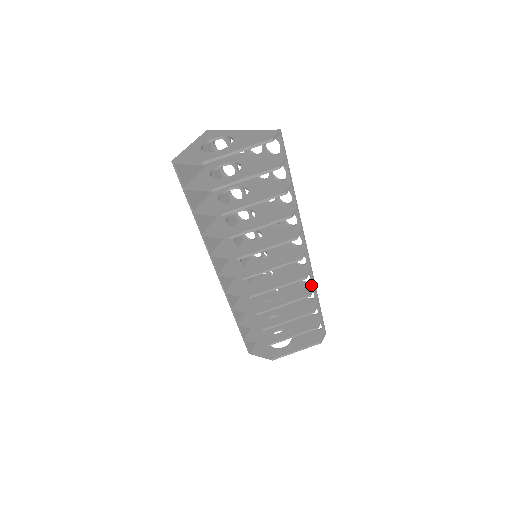
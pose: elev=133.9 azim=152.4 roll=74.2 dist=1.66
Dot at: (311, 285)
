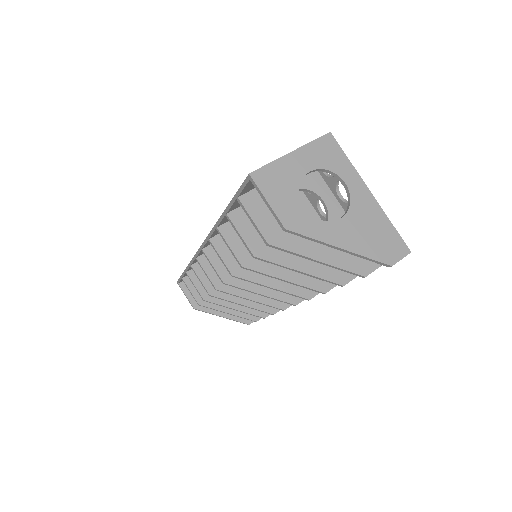
Dot at: occluded
